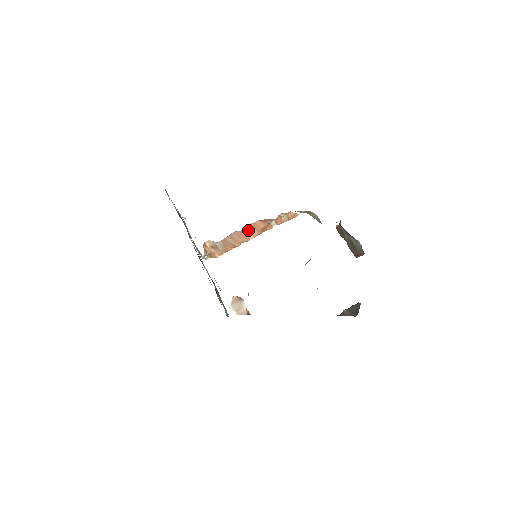
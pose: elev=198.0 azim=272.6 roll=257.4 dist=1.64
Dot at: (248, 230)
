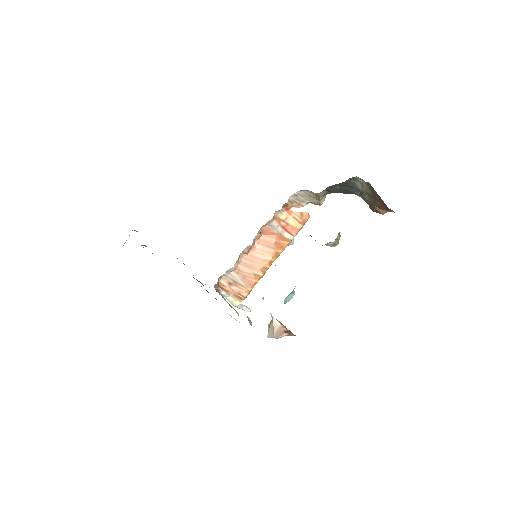
Dot at: (259, 250)
